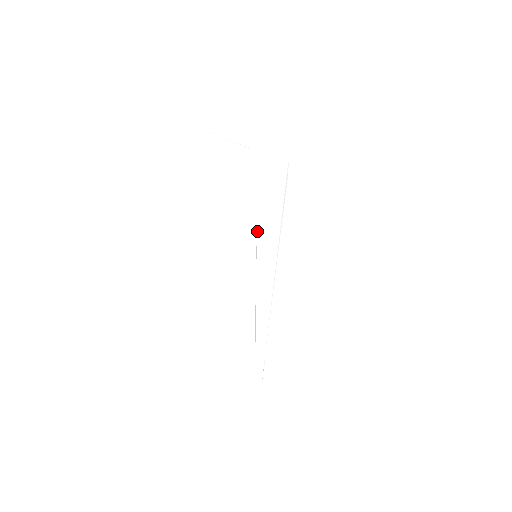
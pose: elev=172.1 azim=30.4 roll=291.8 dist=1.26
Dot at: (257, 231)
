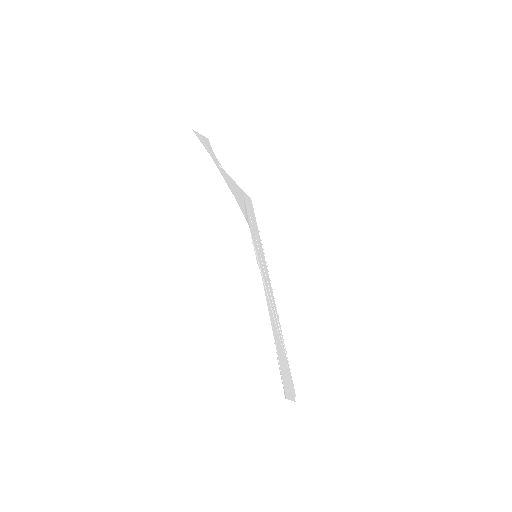
Dot at: (251, 238)
